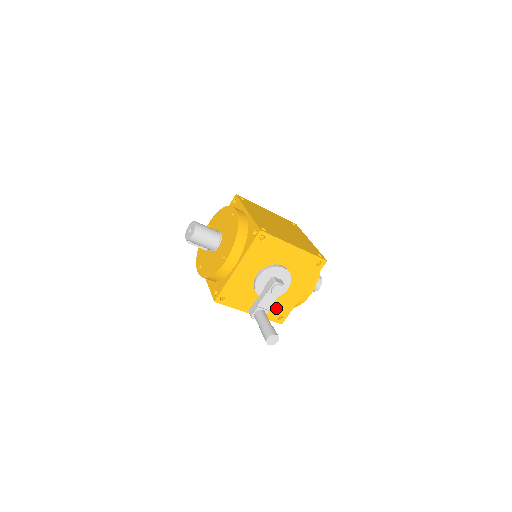
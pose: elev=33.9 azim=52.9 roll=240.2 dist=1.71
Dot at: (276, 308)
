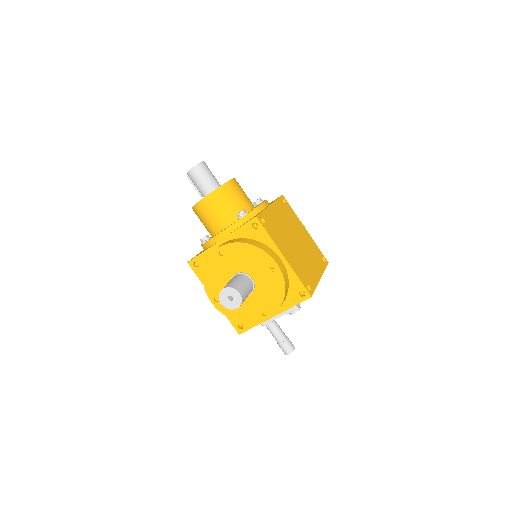
Dot at: occluded
